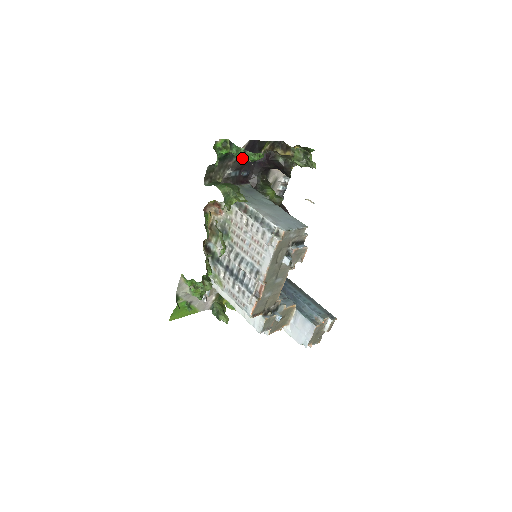
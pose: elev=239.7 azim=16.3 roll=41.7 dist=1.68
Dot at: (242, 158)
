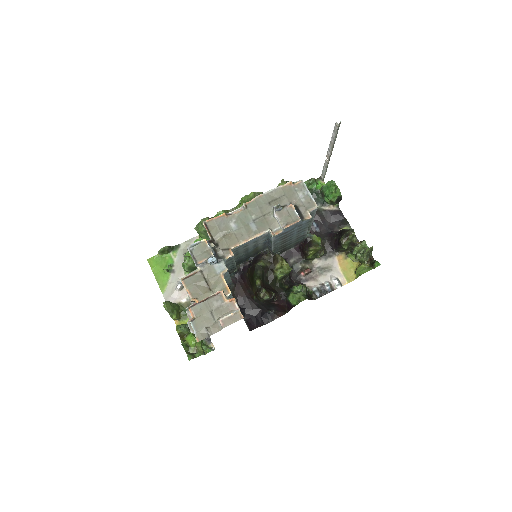
Dot at: (325, 185)
